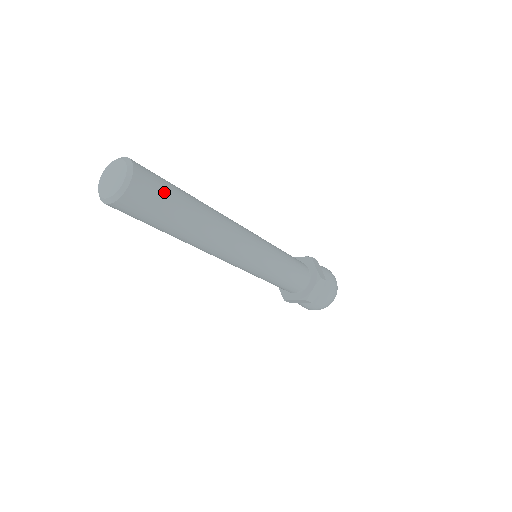
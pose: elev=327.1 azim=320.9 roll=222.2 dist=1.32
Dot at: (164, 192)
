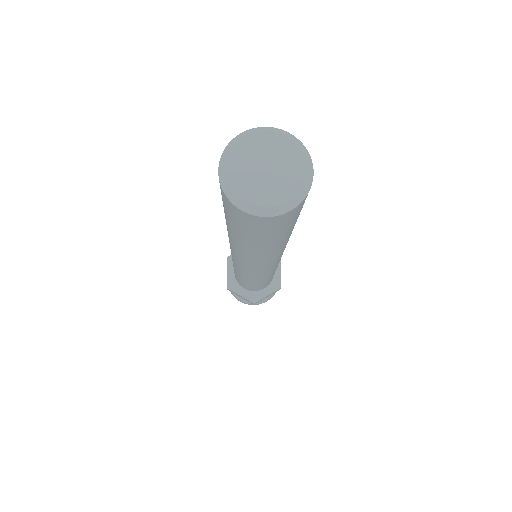
Dot at: occluded
